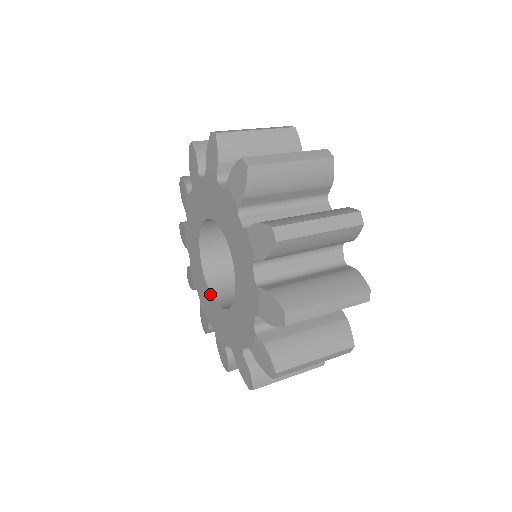
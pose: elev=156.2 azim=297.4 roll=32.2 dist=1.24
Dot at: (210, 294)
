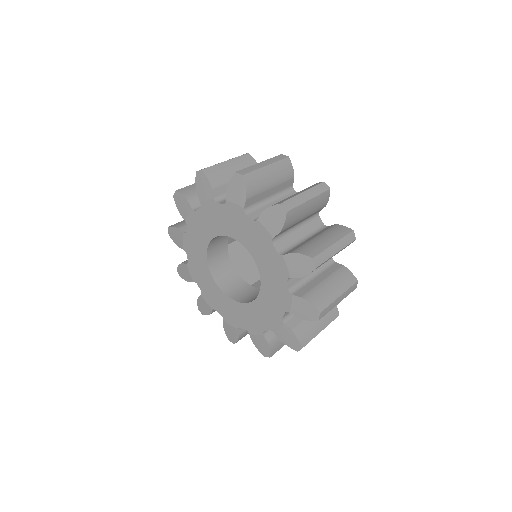
Dot at: (246, 304)
